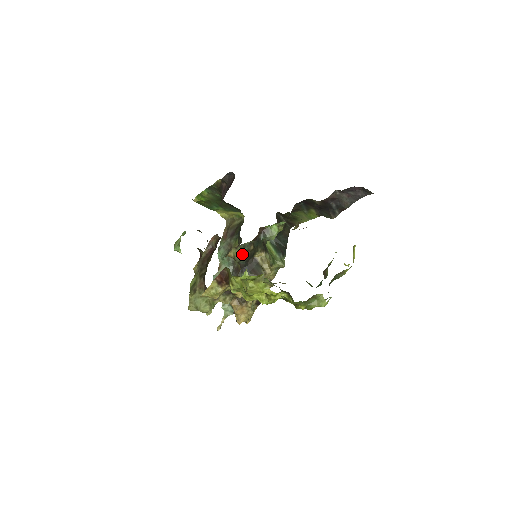
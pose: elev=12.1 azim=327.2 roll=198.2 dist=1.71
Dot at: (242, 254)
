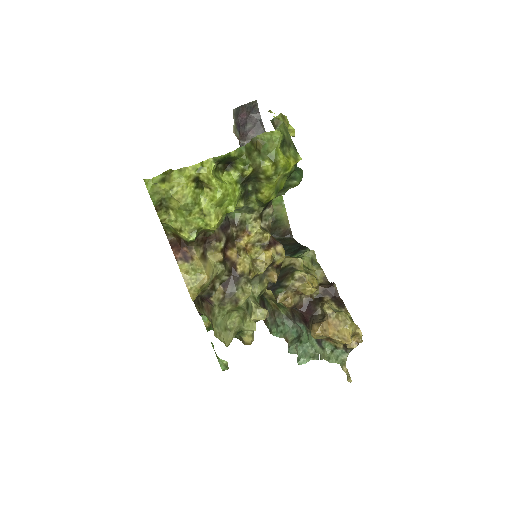
Dot at: occluded
